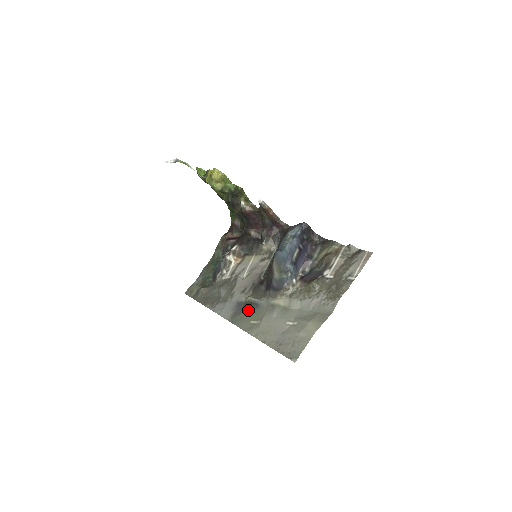
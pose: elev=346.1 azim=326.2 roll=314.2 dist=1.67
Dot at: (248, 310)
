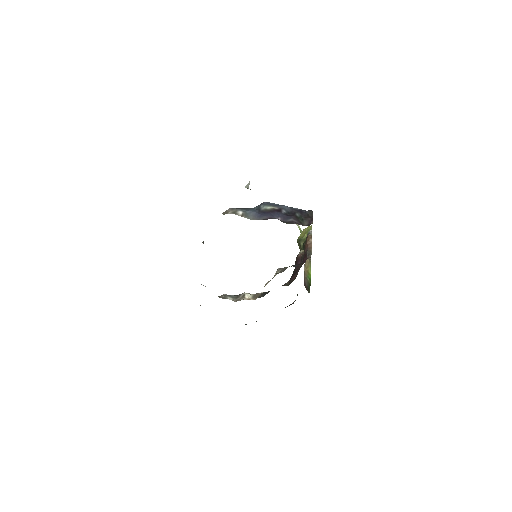
Dot at: occluded
